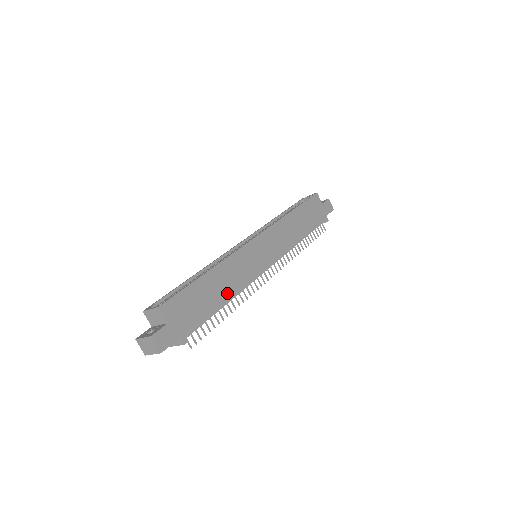
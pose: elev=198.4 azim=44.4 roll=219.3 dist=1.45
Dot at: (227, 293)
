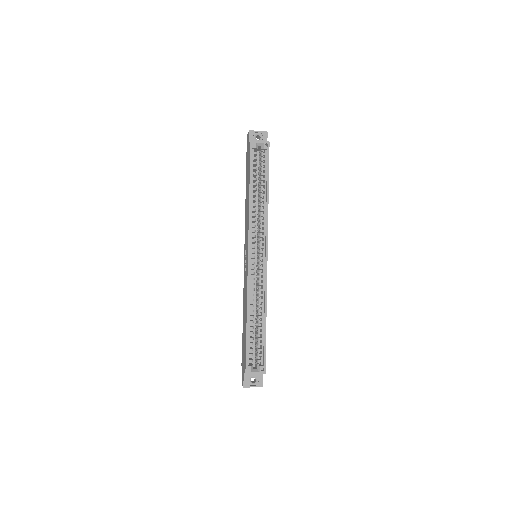
Dot at: occluded
